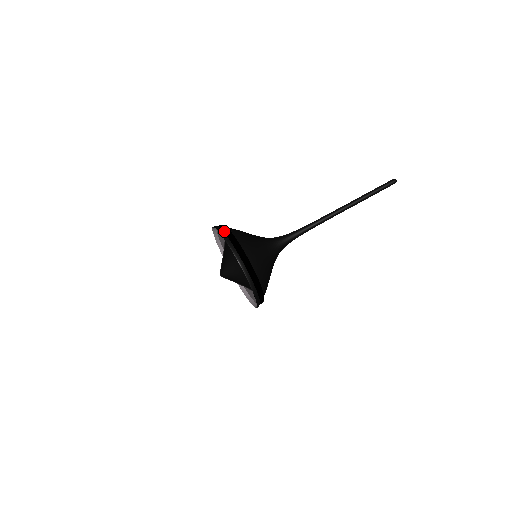
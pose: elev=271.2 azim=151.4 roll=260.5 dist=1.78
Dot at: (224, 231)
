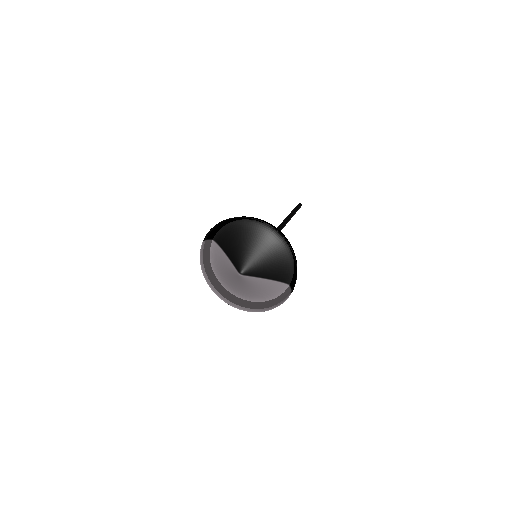
Dot at: (228, 219)
